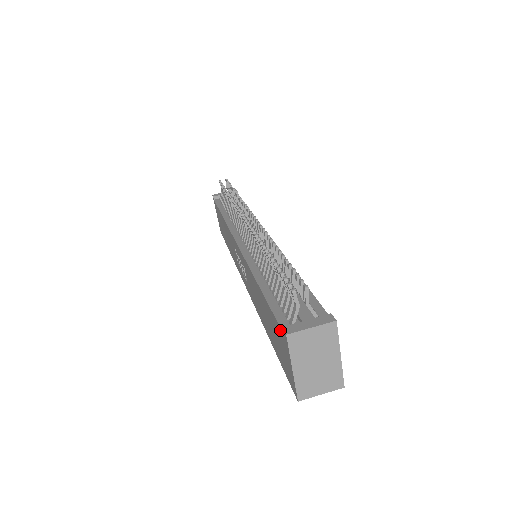
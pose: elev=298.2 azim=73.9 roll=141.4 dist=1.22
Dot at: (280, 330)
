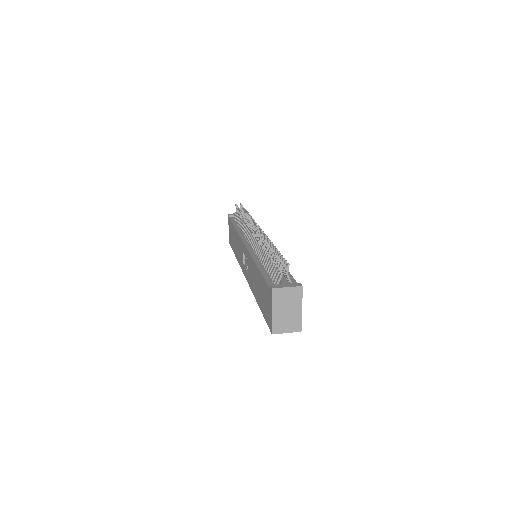
Dot at: (268, 289)
